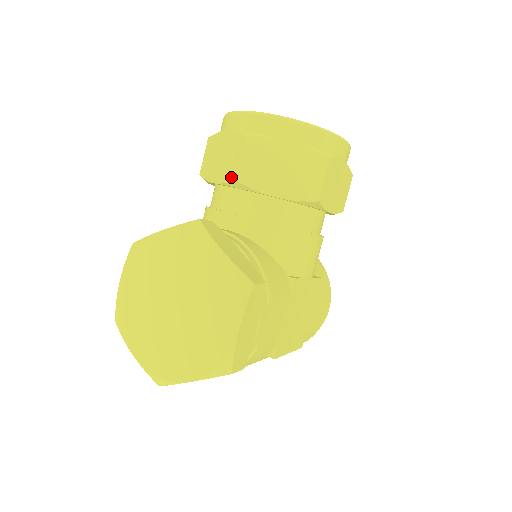
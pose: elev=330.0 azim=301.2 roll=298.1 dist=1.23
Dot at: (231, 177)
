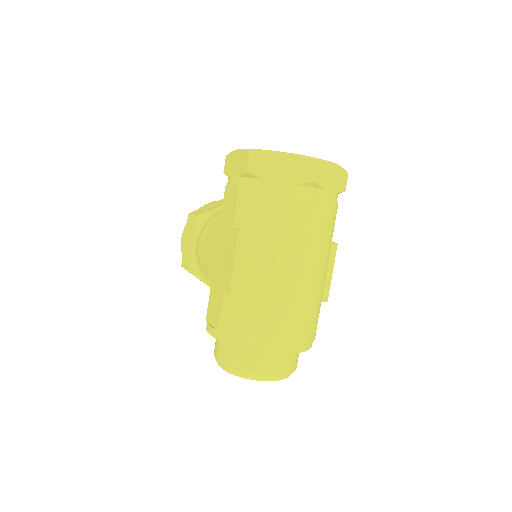
Dot at: occluded
